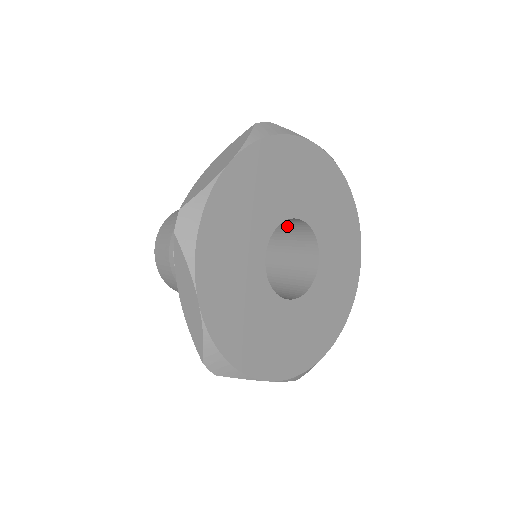
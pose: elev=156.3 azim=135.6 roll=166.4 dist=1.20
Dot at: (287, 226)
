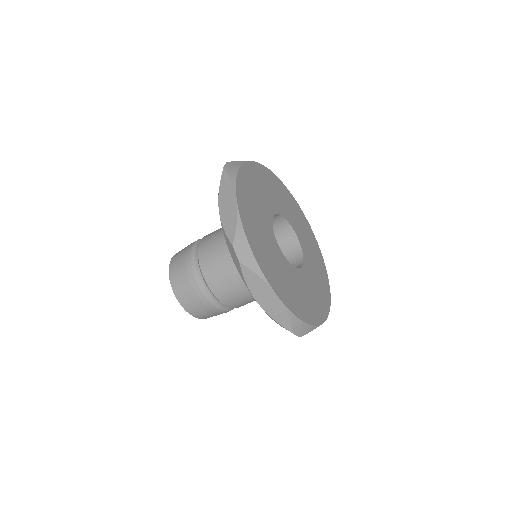
Dot at: (278, 243)
